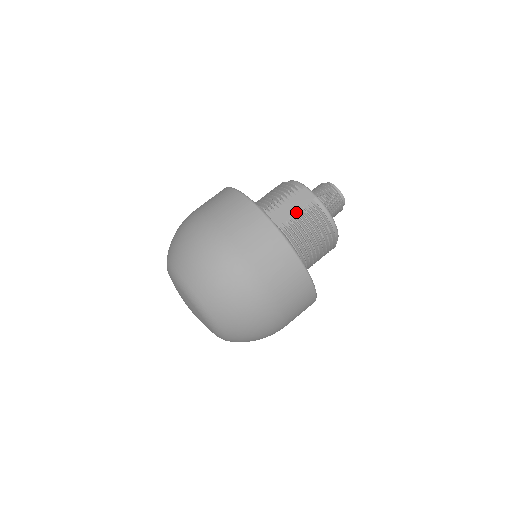
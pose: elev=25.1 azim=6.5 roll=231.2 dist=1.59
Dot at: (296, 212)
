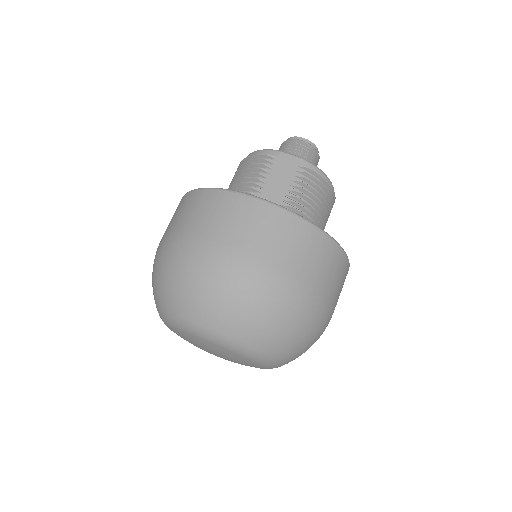
Dot at: (287, 185)
